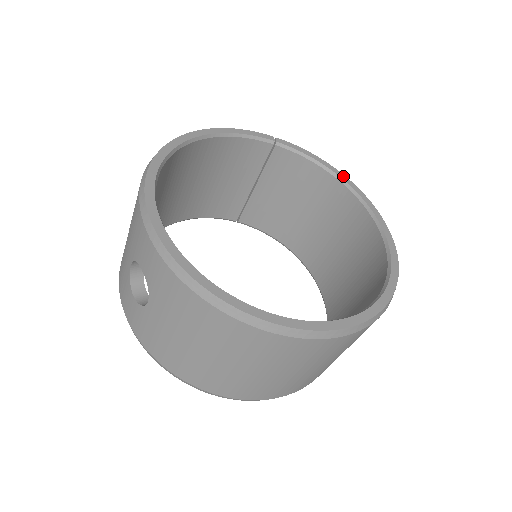
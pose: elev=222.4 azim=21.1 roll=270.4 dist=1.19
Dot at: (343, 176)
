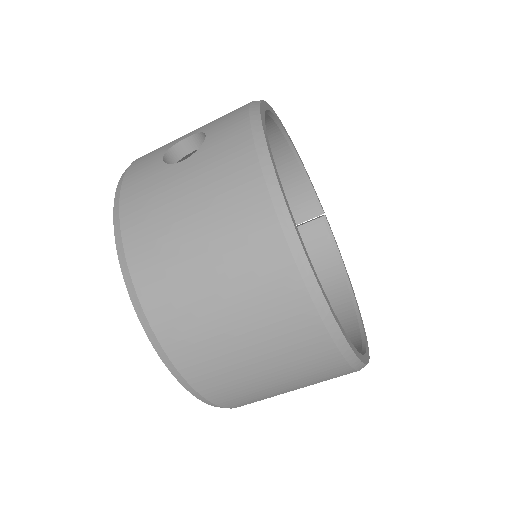
Dot at: occluded
